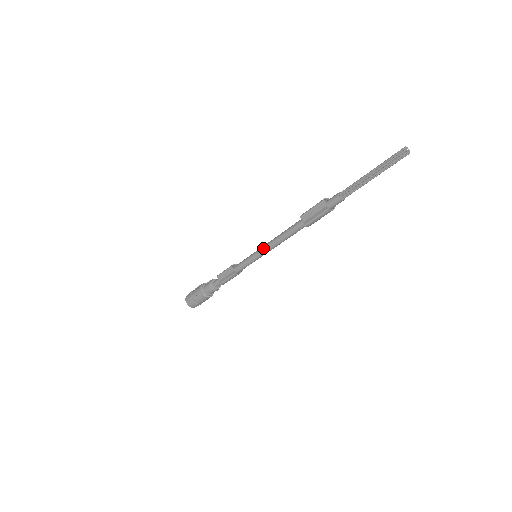
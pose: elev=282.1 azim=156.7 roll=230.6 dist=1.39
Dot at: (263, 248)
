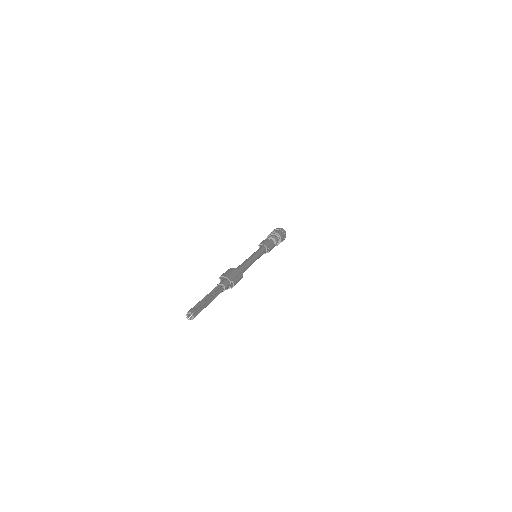
Dot at: occluded
